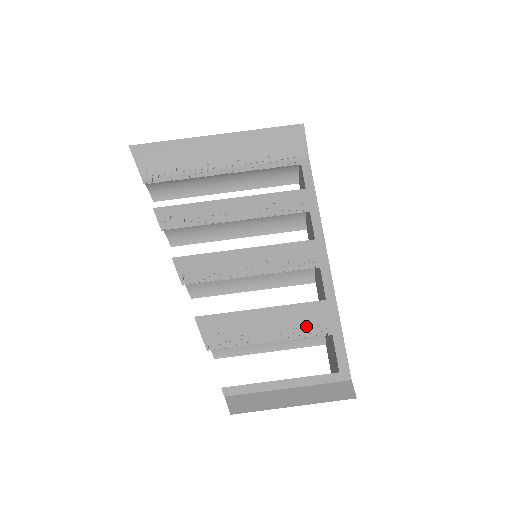
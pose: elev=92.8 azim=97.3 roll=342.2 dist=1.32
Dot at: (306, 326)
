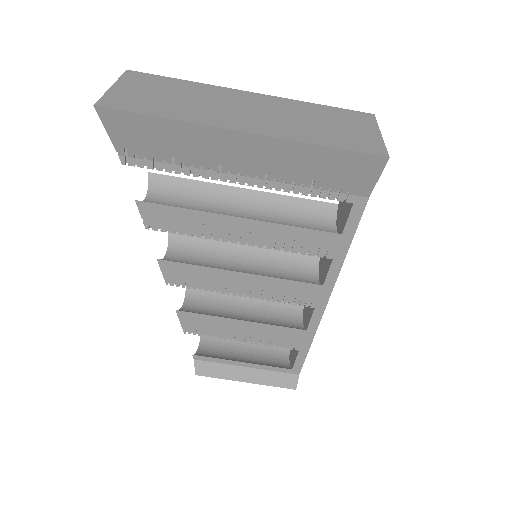
Dot at: (279, 341)
